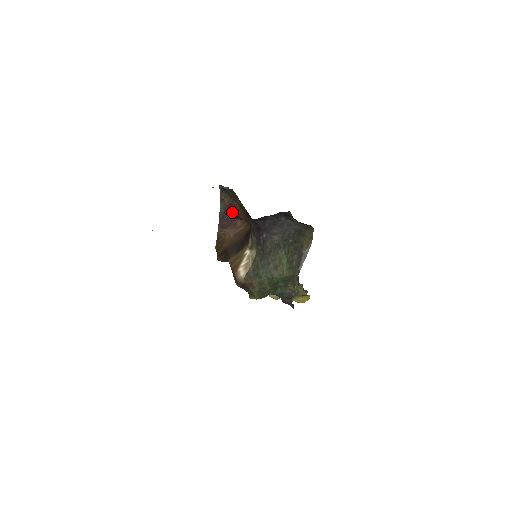
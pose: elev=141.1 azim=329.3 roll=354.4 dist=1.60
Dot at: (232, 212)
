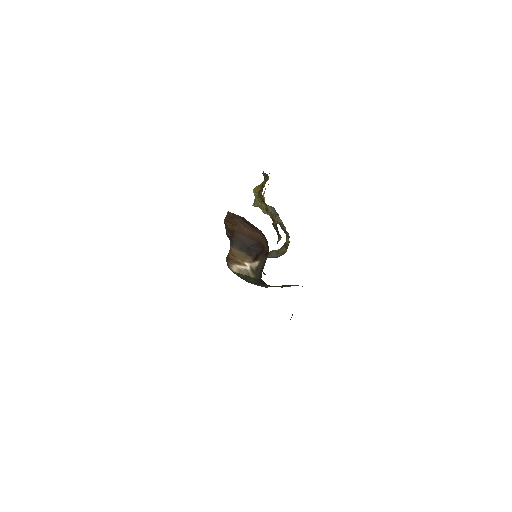
Dot at: occluded
